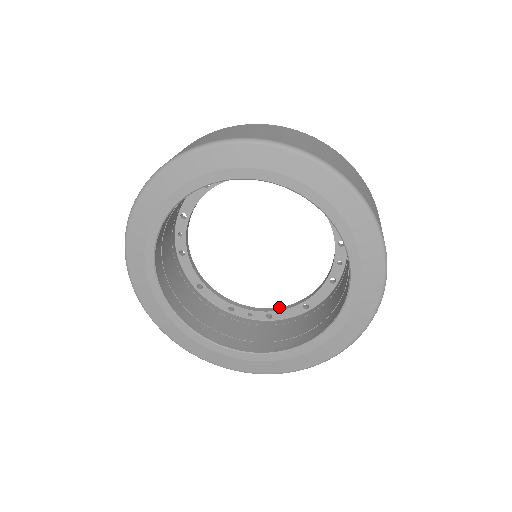
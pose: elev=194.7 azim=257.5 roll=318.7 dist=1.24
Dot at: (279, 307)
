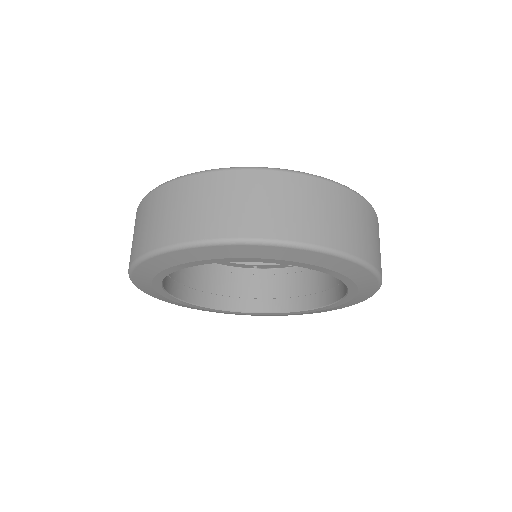
Dot at: occluded
